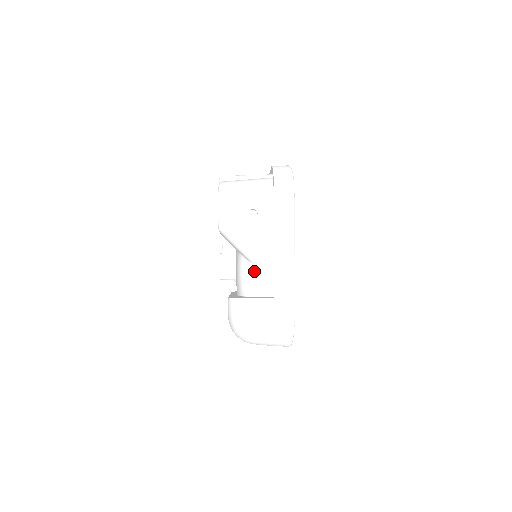
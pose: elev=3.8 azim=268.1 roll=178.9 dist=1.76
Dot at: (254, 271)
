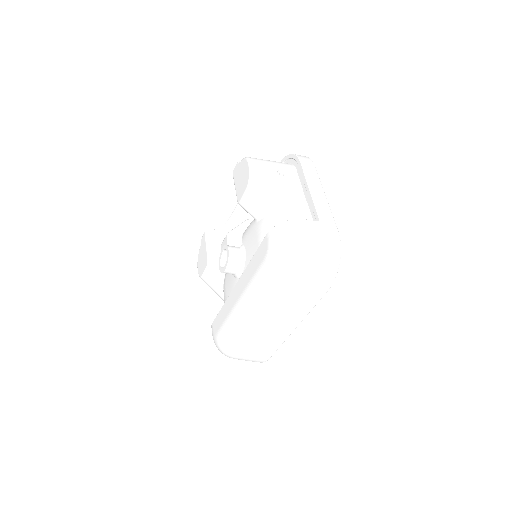
Dot at: (287, 217)
